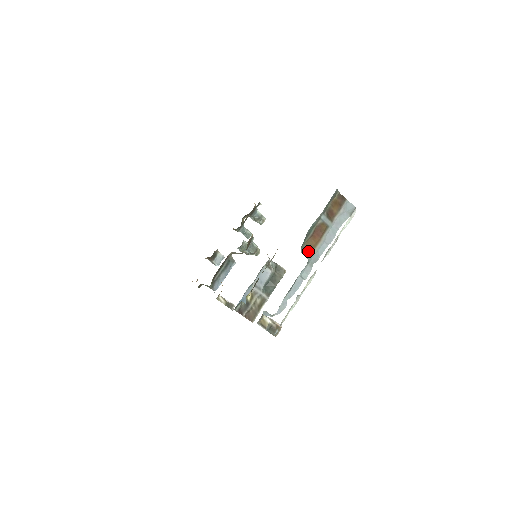
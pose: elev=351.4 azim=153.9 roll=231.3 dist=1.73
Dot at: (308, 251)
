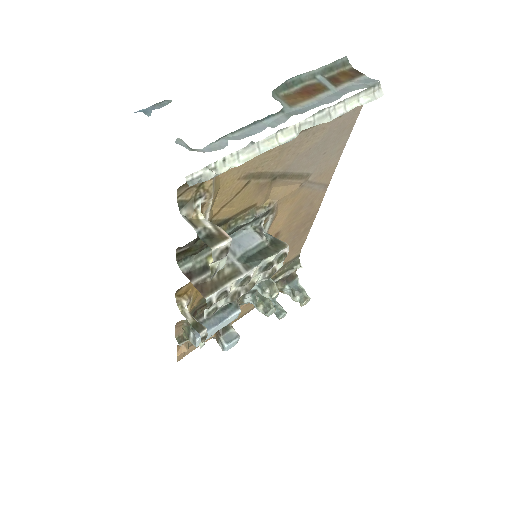
Dot at: (286, 102)
